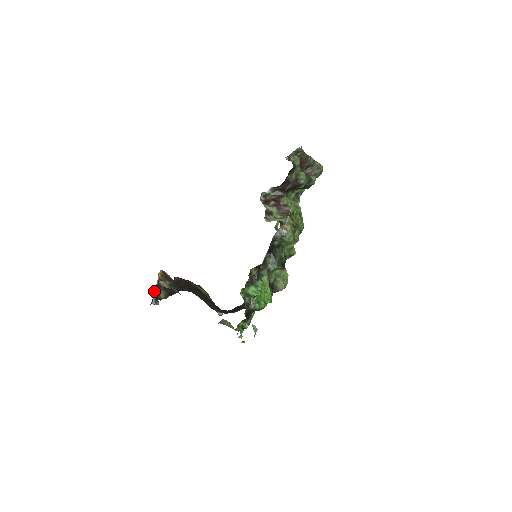
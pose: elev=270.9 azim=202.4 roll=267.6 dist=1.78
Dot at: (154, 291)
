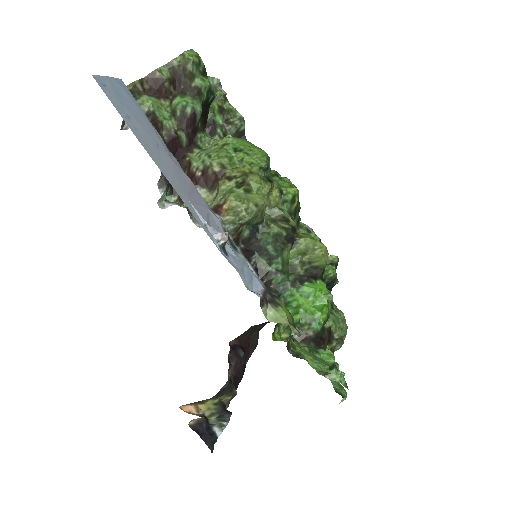
Dot at: (209, 414)
